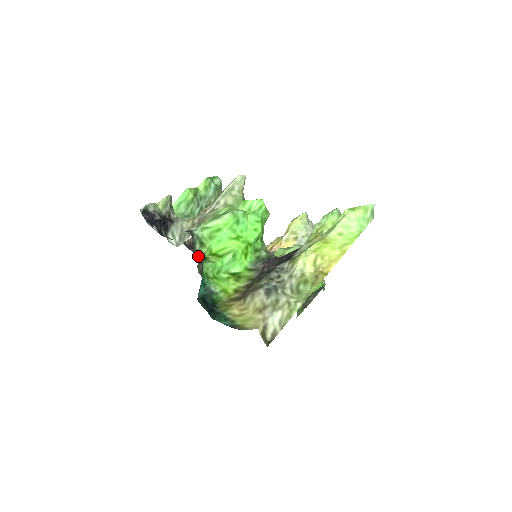
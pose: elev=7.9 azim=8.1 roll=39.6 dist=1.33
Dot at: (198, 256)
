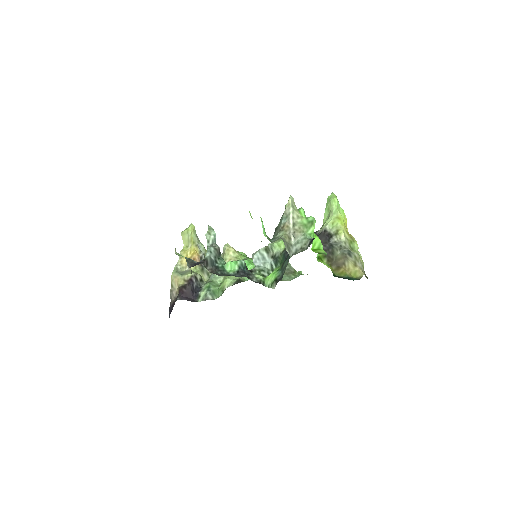
Dot at: (318, 253)
